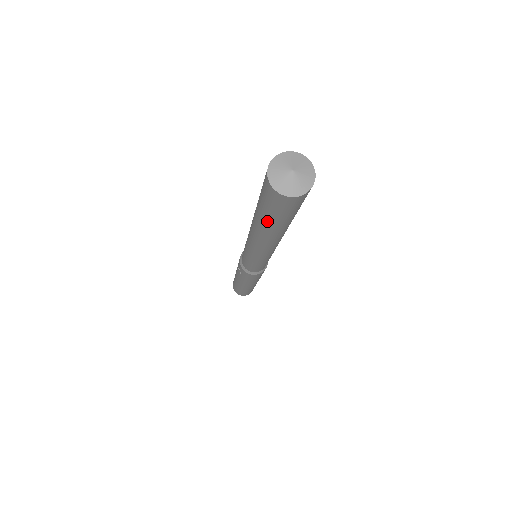
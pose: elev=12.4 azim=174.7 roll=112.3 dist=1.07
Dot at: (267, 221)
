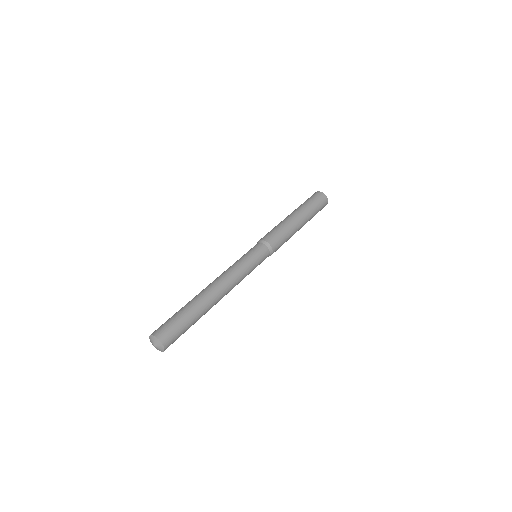
Dot at: occluded
